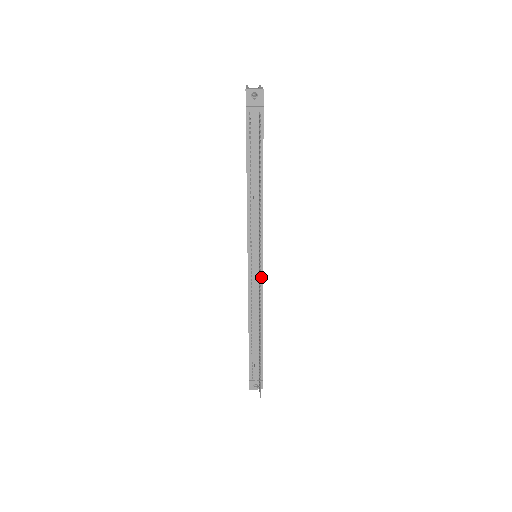
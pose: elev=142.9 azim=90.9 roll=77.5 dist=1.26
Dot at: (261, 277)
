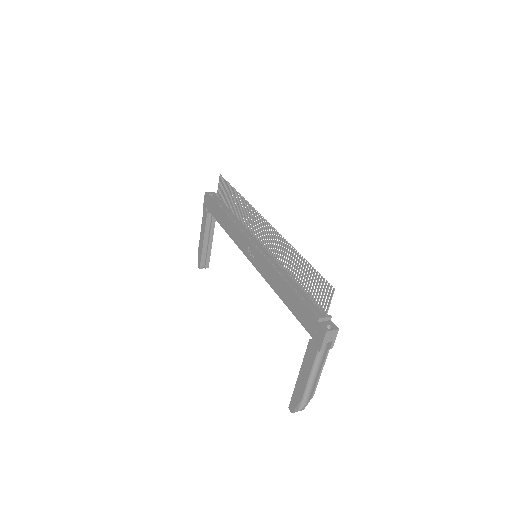
Dot at: (268, 250)
